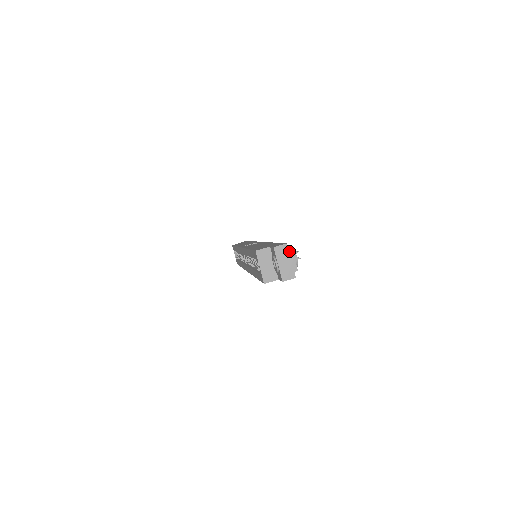
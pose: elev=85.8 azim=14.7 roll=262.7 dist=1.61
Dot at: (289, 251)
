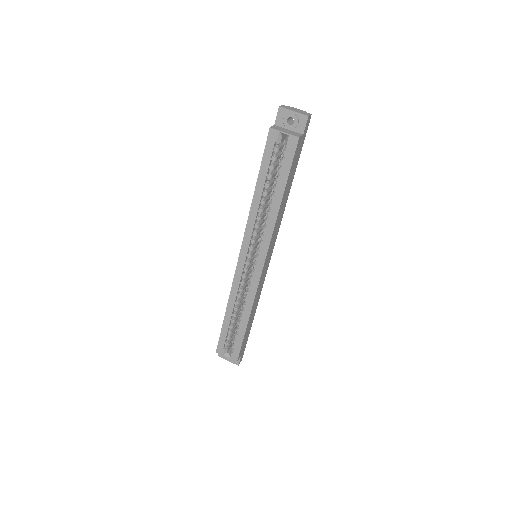
Dot at: (289, 107)
